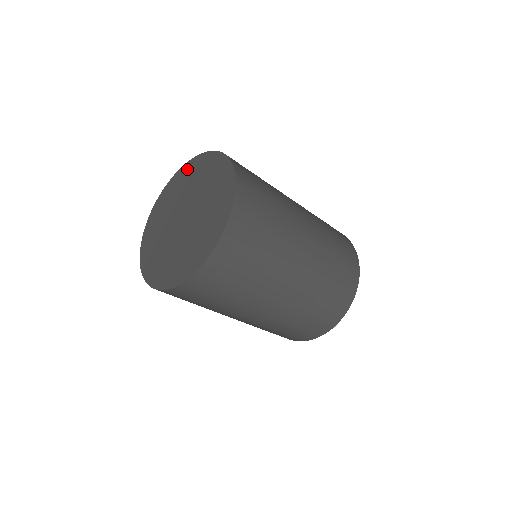
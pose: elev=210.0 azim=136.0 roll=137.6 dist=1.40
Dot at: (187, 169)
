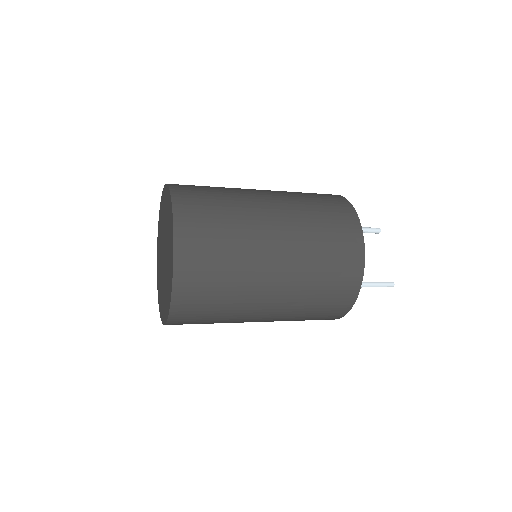
Dot at: (160, 214)
